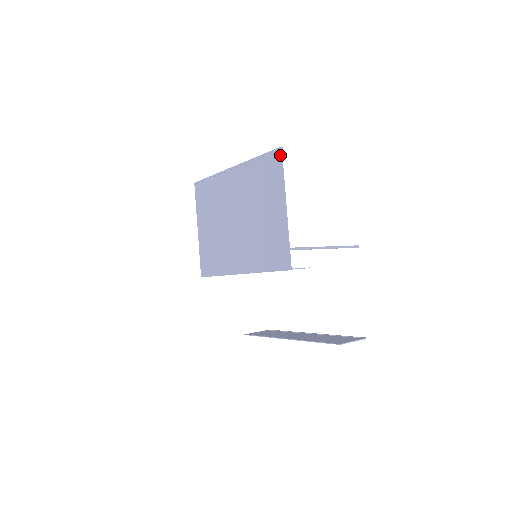
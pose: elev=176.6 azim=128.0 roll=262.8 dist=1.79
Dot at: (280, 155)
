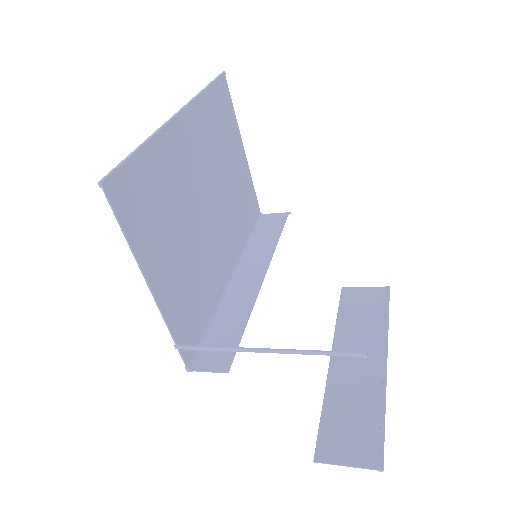
Dot at: (108, 196)
